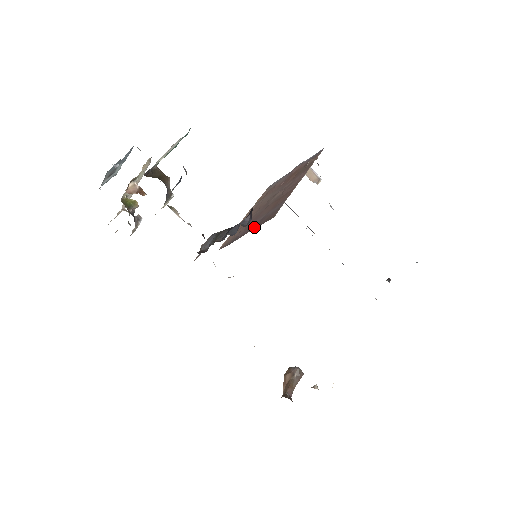
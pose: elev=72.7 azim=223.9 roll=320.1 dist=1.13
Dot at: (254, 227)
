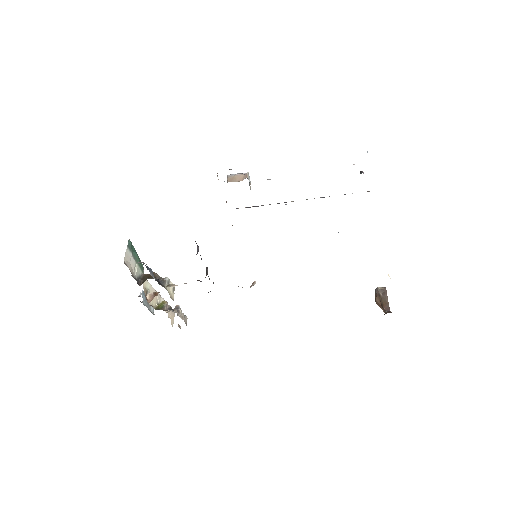
Dot at: occluded
